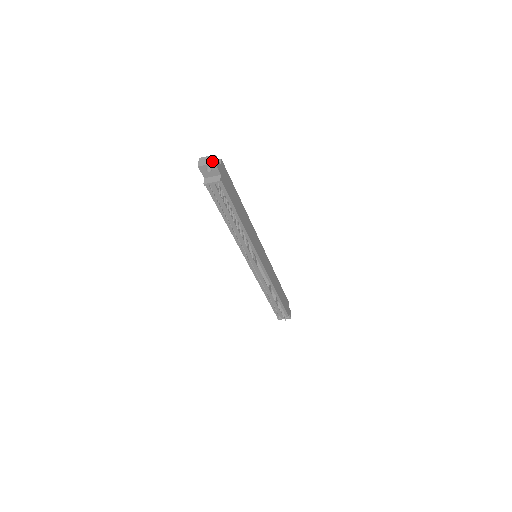
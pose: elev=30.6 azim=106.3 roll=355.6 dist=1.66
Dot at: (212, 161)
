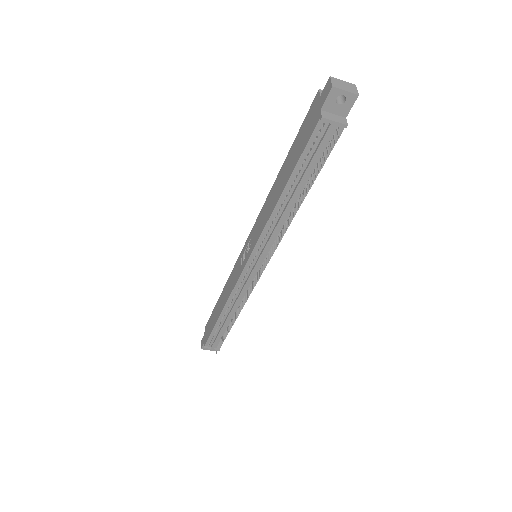
Dot at: (354, 90)
